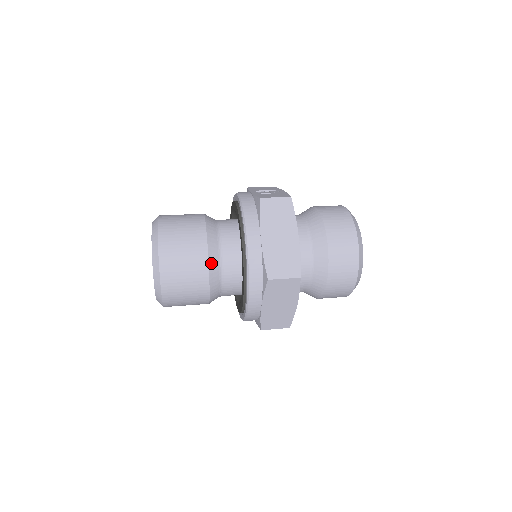
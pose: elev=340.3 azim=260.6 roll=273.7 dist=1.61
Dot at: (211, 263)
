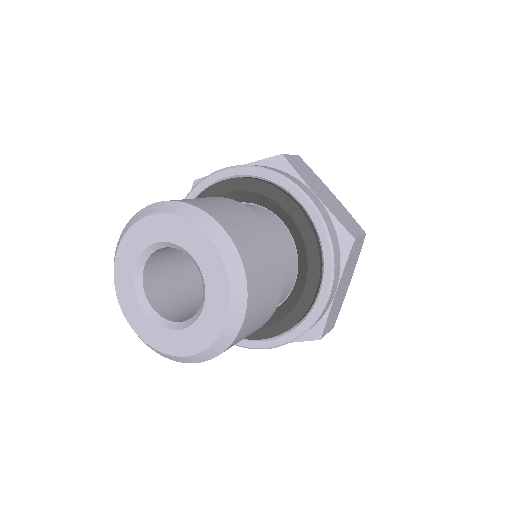
Dot at: (277, 245)
